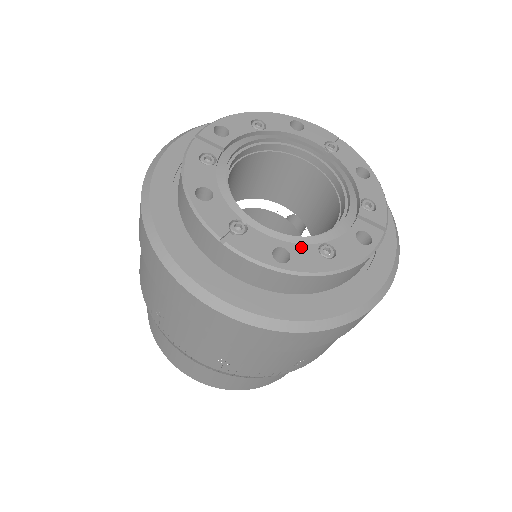
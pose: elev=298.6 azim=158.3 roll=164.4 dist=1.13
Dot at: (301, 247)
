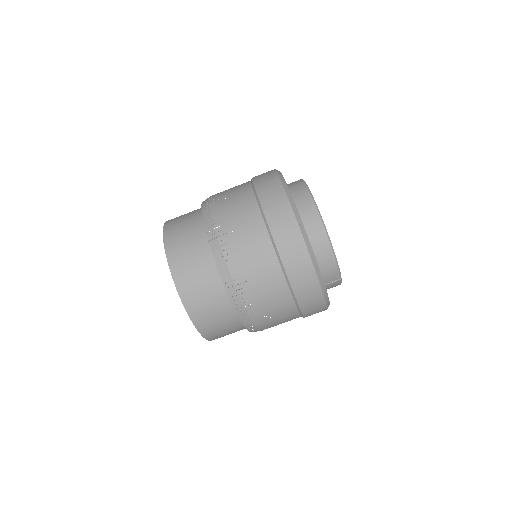
Dot at: occluded
